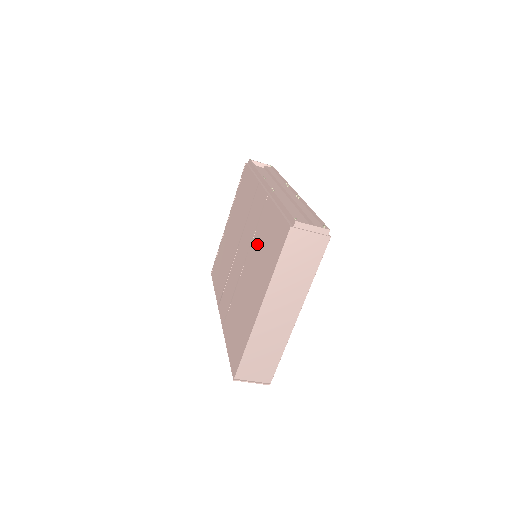
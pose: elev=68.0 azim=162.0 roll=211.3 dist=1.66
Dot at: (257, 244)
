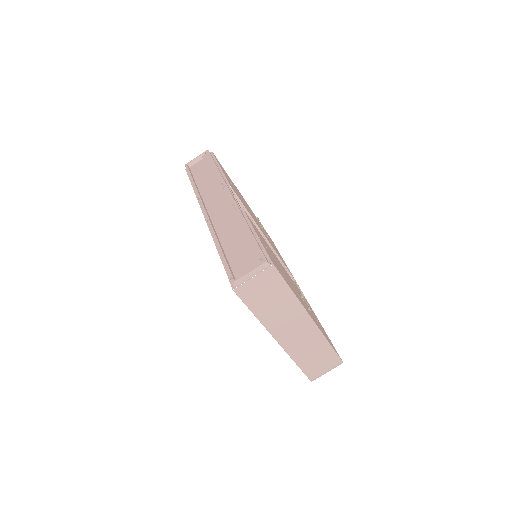
Dot at: occluded
